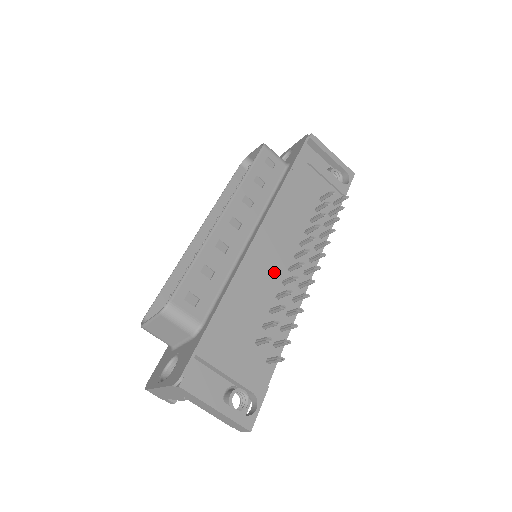
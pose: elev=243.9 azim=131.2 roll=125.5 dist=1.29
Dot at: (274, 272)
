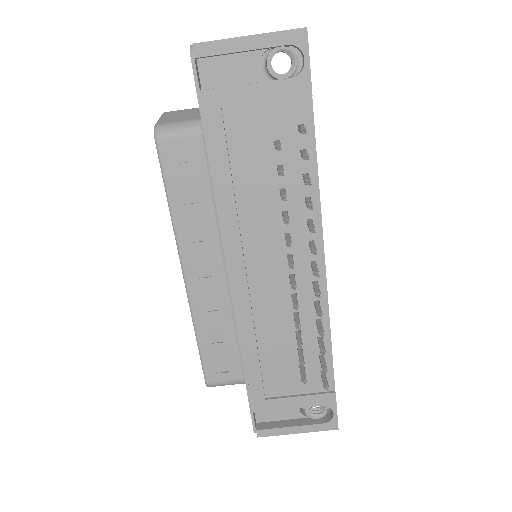
Dot at: (276, 295)
